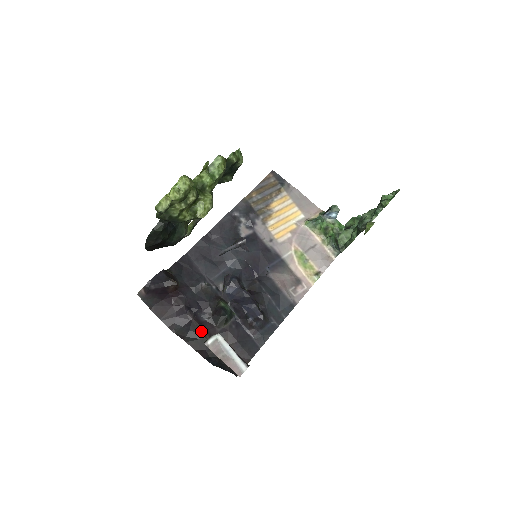
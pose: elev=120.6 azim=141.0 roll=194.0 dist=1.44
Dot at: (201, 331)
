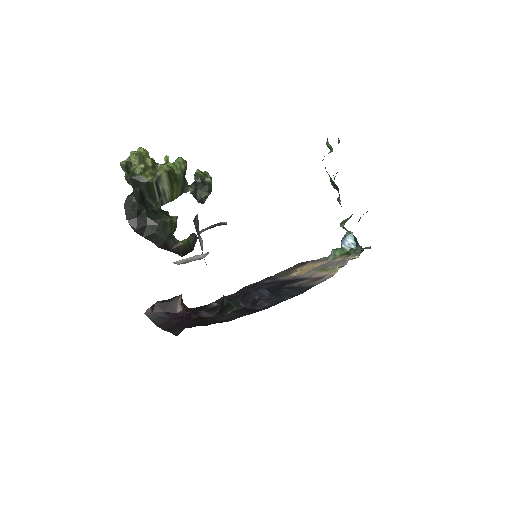
Dot at: (201, 318)
